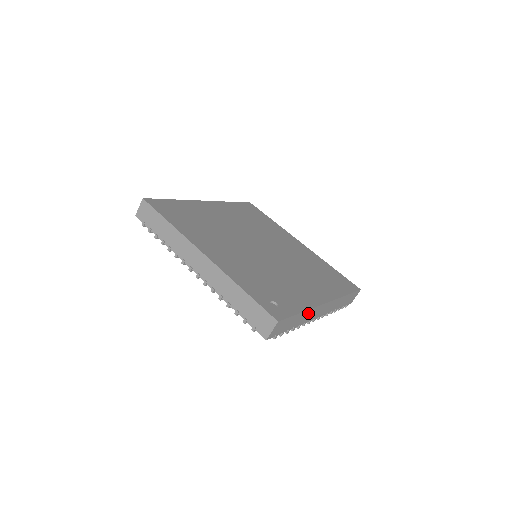
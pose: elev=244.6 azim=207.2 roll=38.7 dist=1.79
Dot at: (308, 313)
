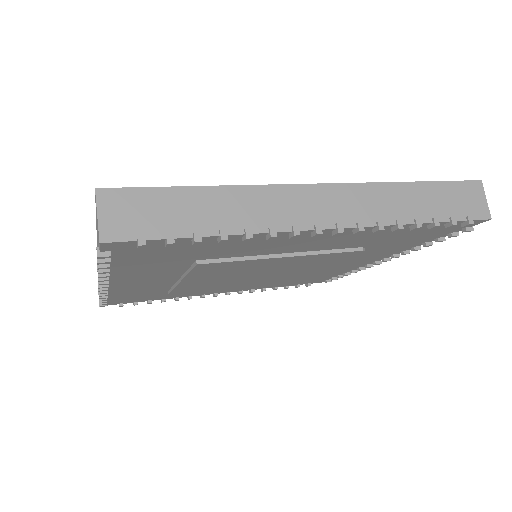
Dot at: occluded
